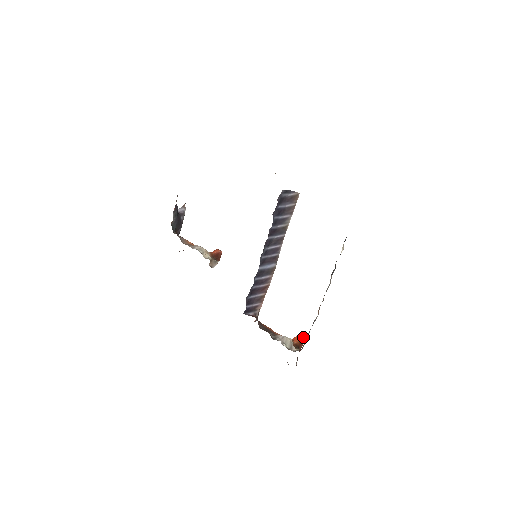
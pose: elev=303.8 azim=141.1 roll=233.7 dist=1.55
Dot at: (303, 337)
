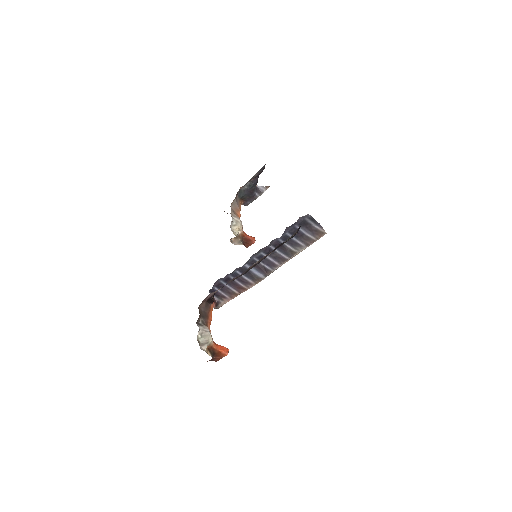
Dot at: occluded
